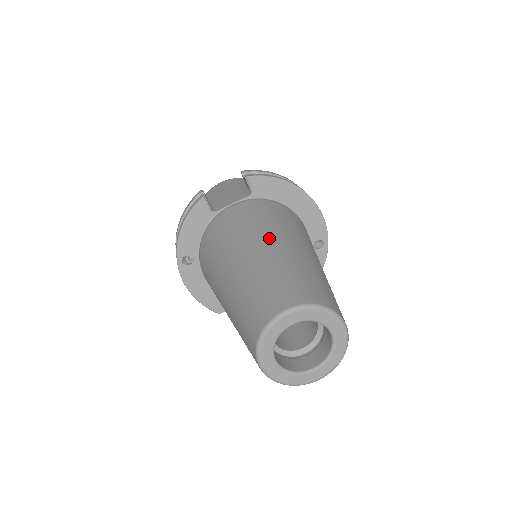
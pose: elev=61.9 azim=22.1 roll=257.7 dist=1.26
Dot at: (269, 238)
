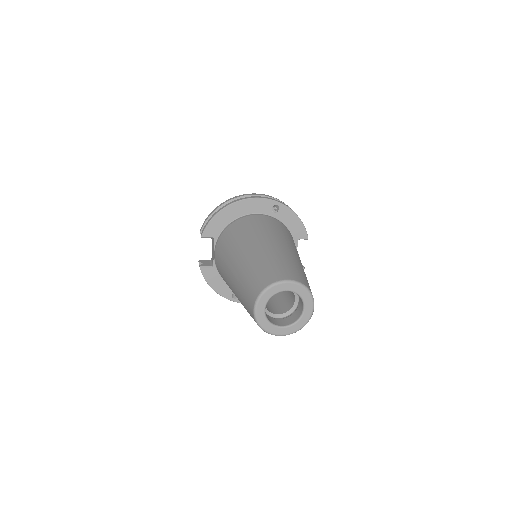
Dot at: (232, 265)
